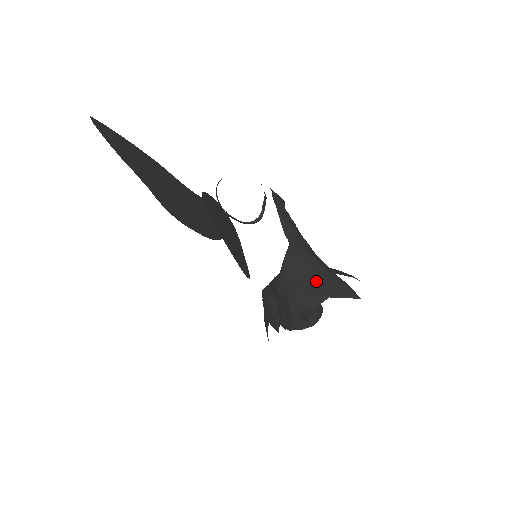
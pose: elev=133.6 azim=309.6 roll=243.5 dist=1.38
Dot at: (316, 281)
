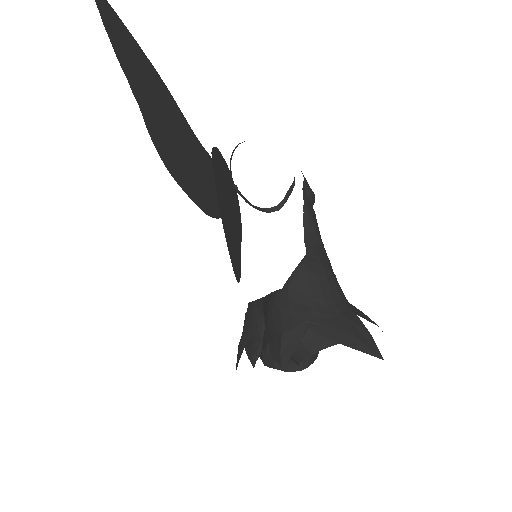
Dot at: (328, 315)
